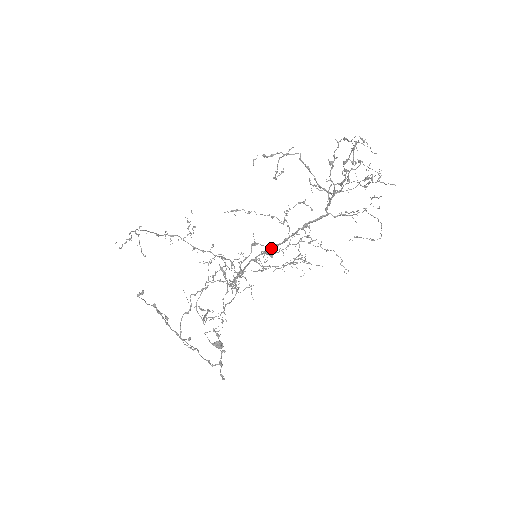
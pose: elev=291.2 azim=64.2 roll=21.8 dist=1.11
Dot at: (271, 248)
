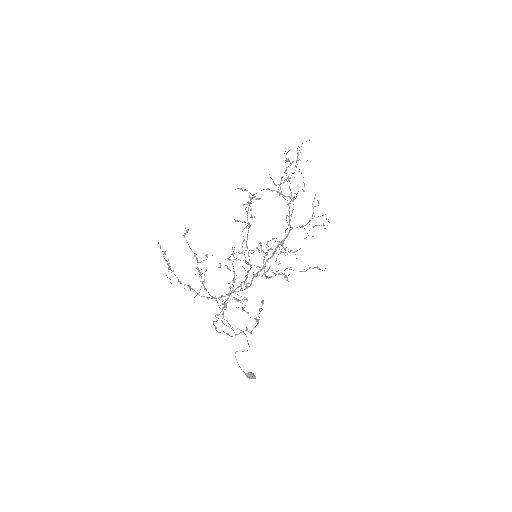
Dot at: (265, 263)
